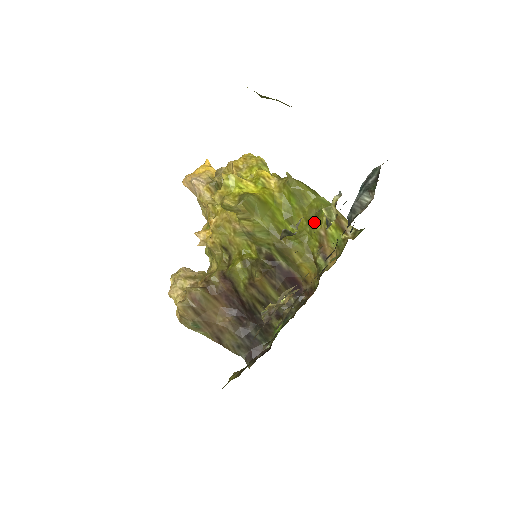
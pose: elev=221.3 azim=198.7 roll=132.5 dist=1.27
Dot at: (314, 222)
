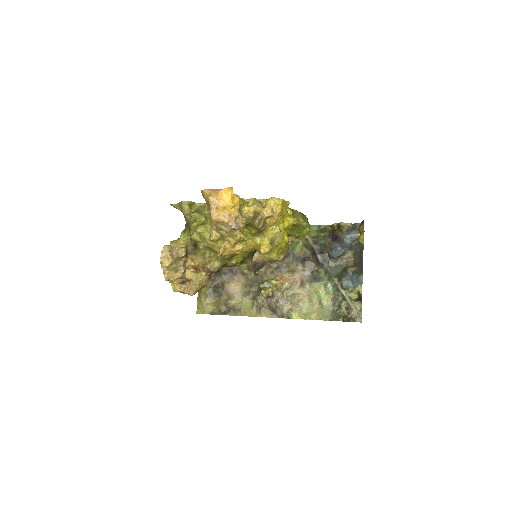
Dot at: (296, 232)
